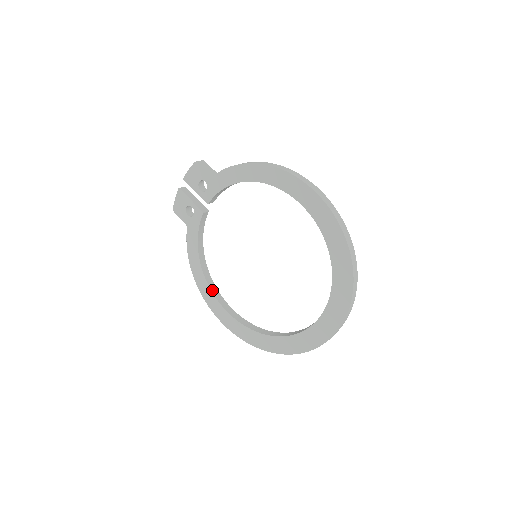
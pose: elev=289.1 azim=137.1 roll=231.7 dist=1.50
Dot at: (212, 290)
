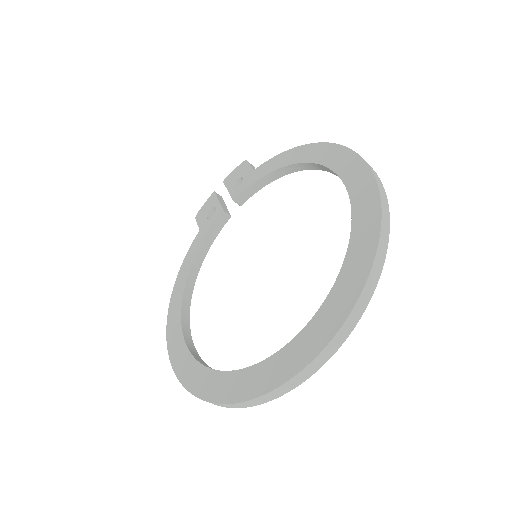
Dot at: (183, 308)
